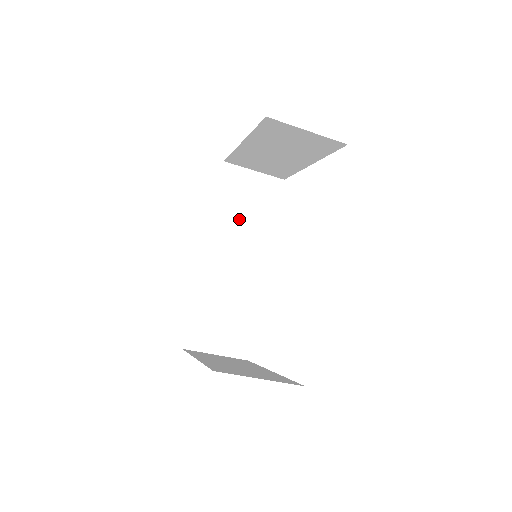
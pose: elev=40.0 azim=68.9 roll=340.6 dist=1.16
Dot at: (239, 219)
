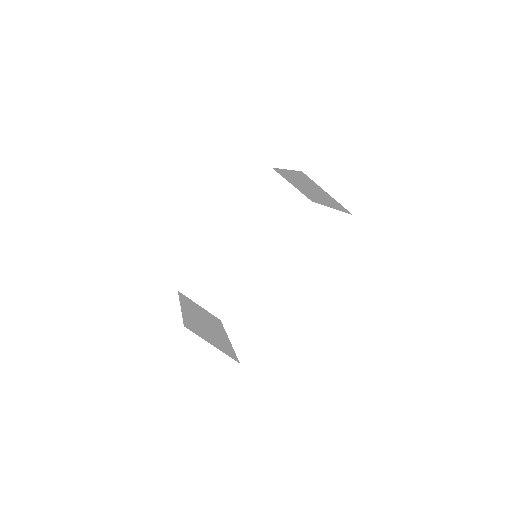
Dot at: (262, 216)
